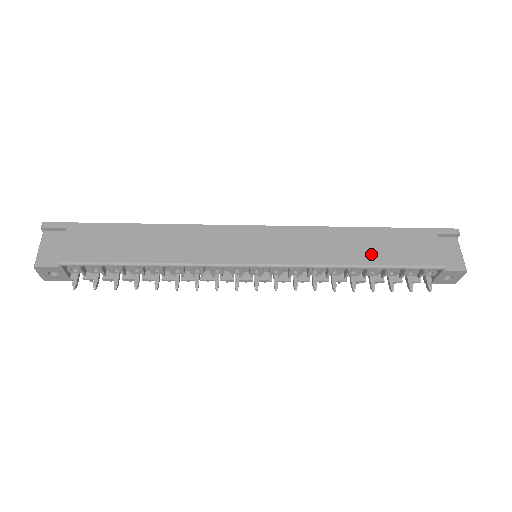
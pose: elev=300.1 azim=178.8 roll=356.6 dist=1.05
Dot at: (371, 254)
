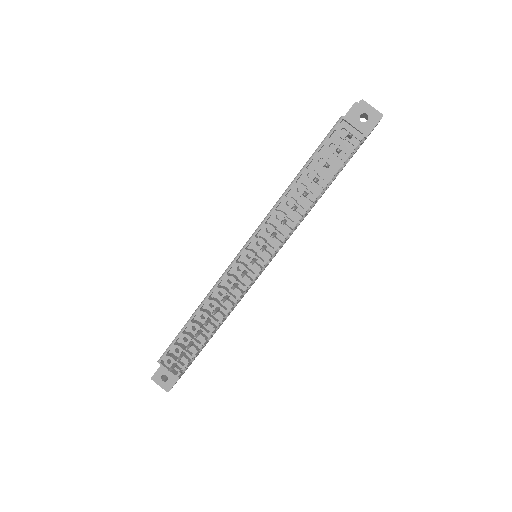
Dot at: occluded
